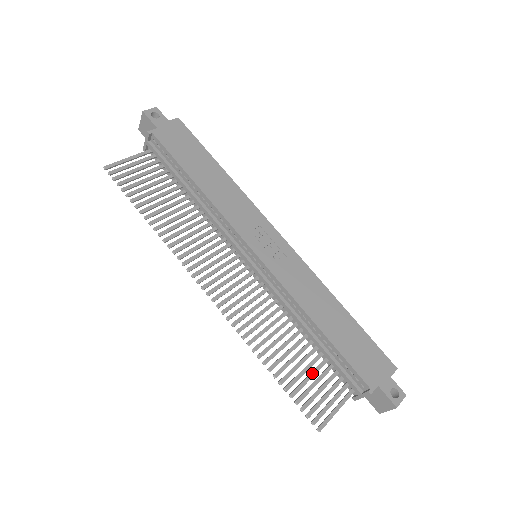
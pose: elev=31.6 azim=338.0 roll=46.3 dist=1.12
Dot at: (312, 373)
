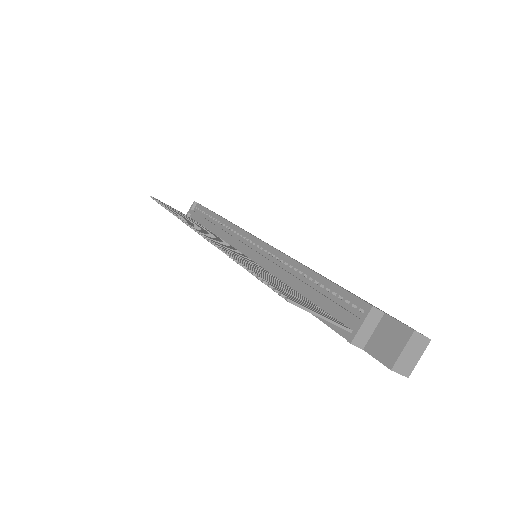
Dot at: (293, 293)
